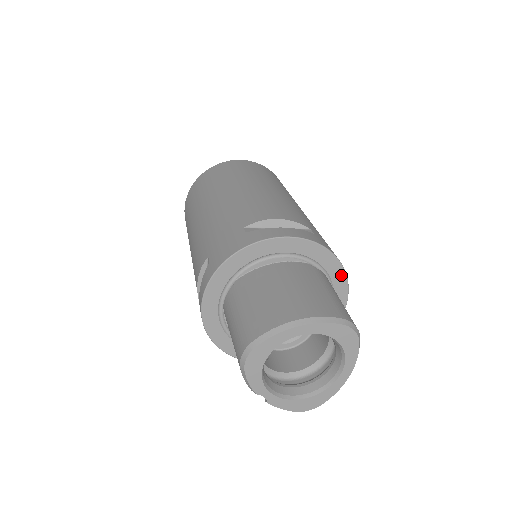
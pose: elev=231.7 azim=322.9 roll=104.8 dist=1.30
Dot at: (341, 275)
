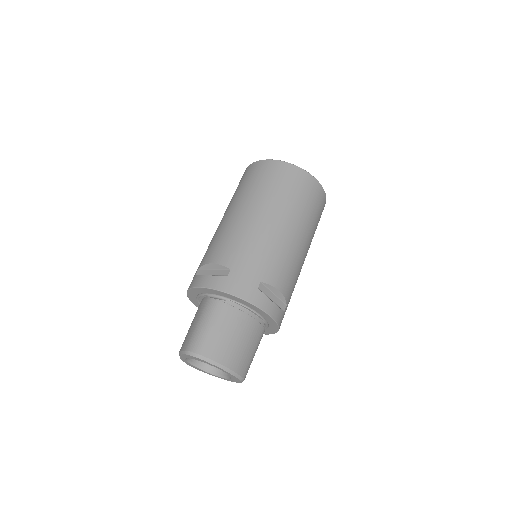
Dot at: (271, 332)
